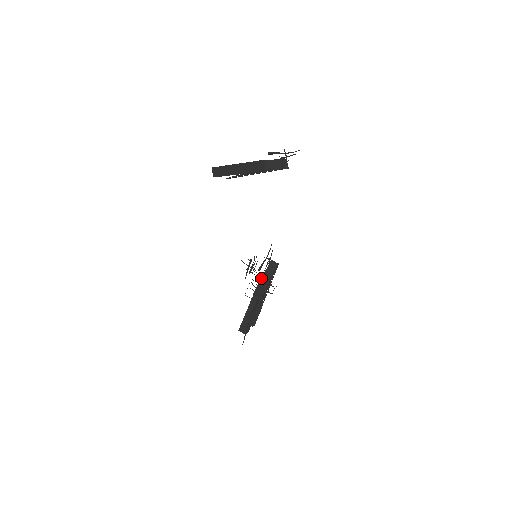
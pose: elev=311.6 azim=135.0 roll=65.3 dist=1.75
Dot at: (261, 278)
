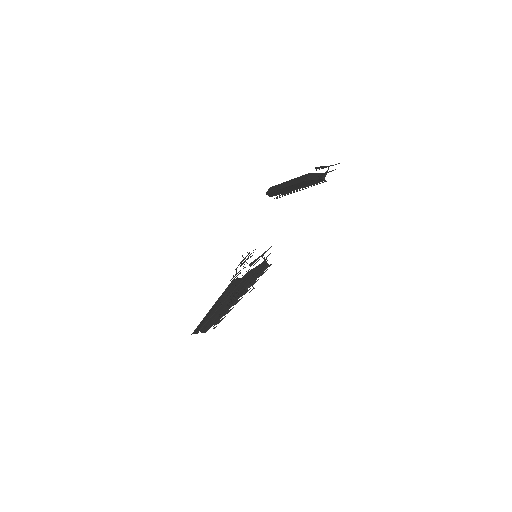
Dot at: (247, 273)
